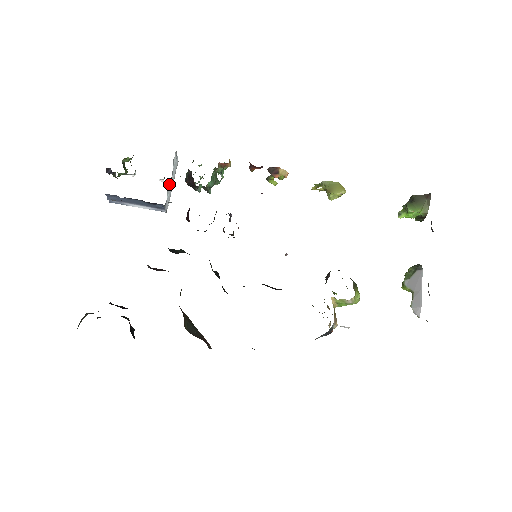
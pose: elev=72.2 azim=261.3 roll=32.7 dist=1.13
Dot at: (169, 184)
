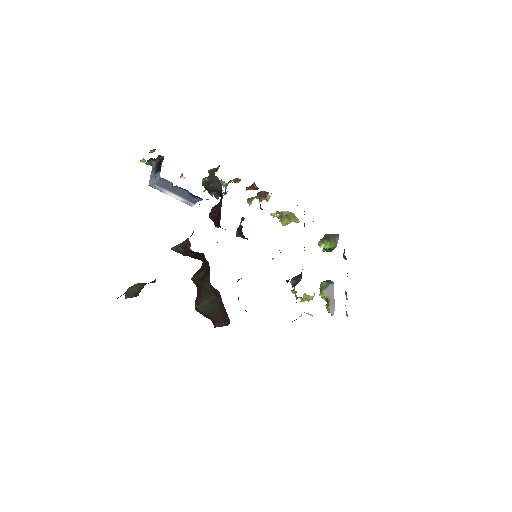
Dot at: occluded
